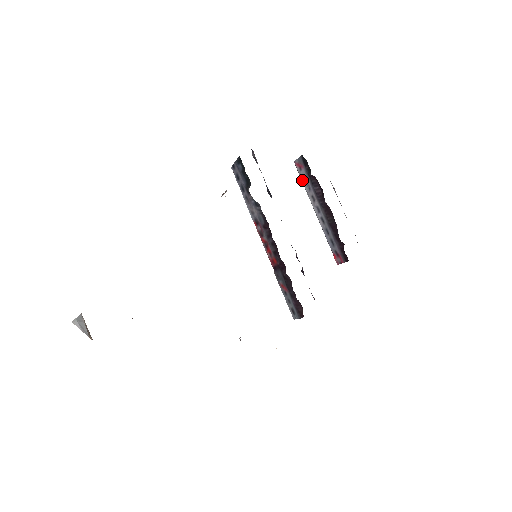
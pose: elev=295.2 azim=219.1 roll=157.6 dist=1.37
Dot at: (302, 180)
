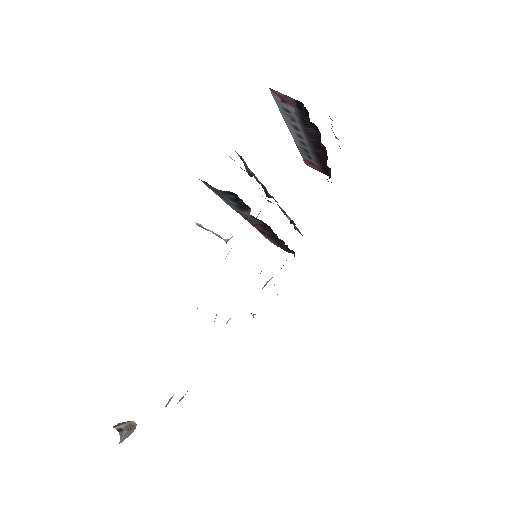
Dot at: (280, 108)
